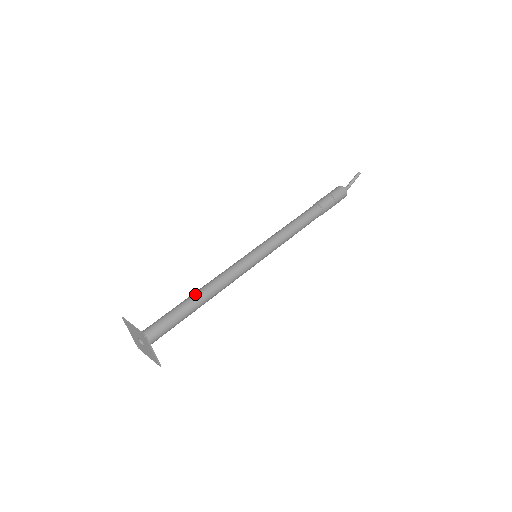
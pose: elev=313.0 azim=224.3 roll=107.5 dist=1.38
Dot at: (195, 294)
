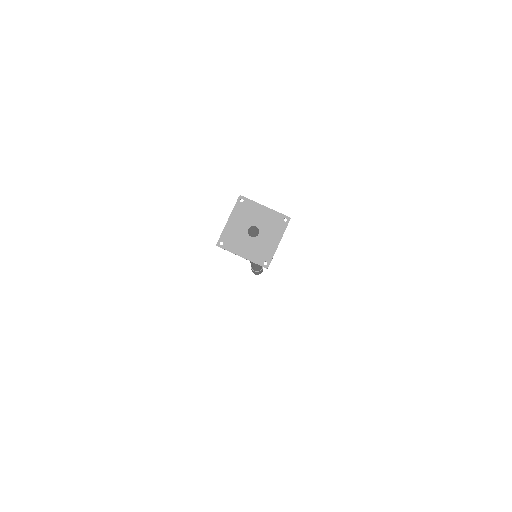
Dot at: occluded
